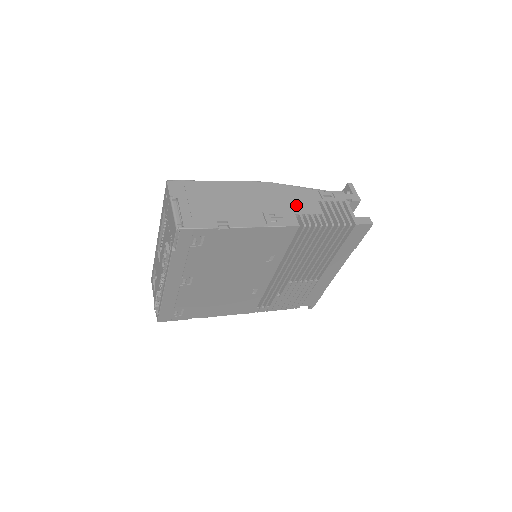
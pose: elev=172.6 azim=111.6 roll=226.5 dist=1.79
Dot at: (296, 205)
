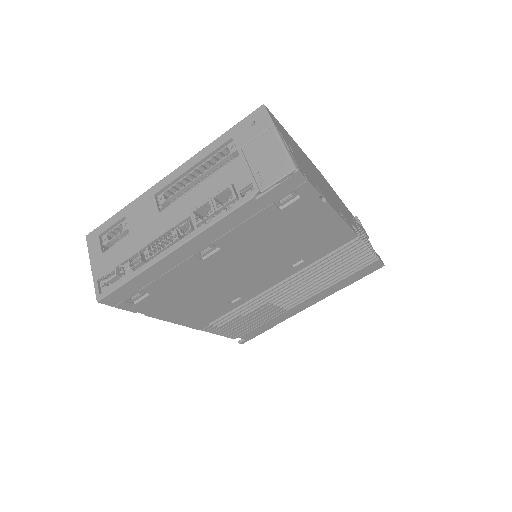
Dot at: (346, 213)
